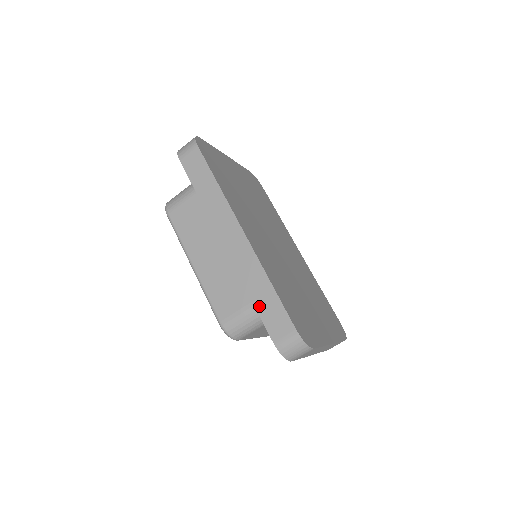
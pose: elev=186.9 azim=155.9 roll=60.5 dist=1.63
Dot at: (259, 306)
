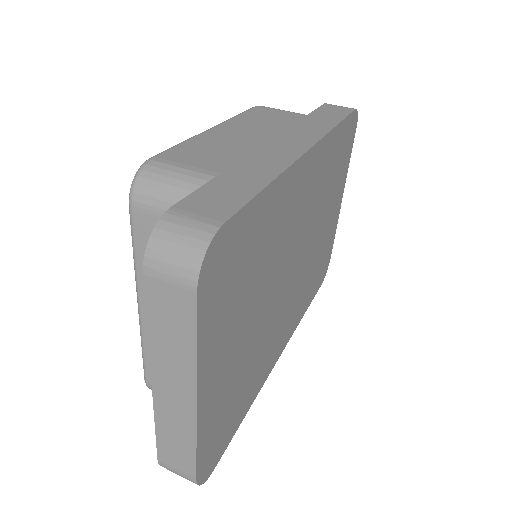
Dot at: (221, 180)
